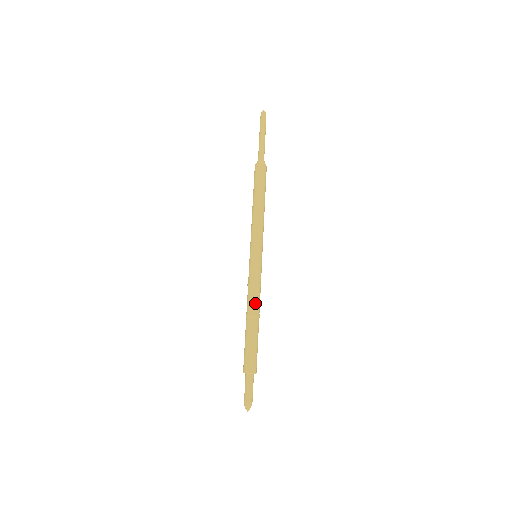
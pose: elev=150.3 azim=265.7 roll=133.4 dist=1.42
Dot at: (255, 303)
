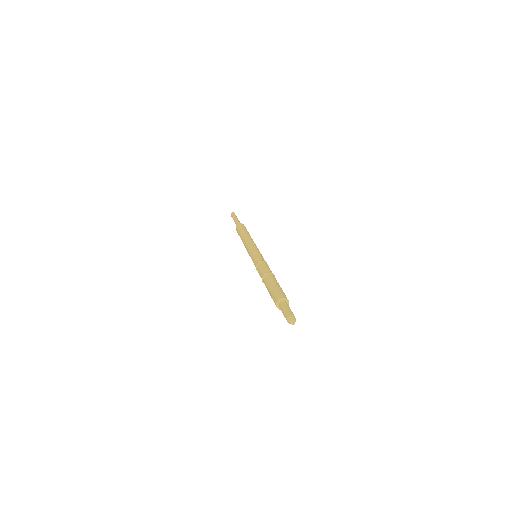
Dot at: (268, 269)
